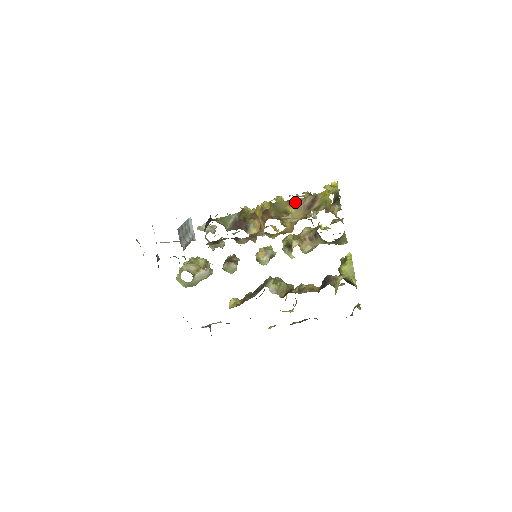
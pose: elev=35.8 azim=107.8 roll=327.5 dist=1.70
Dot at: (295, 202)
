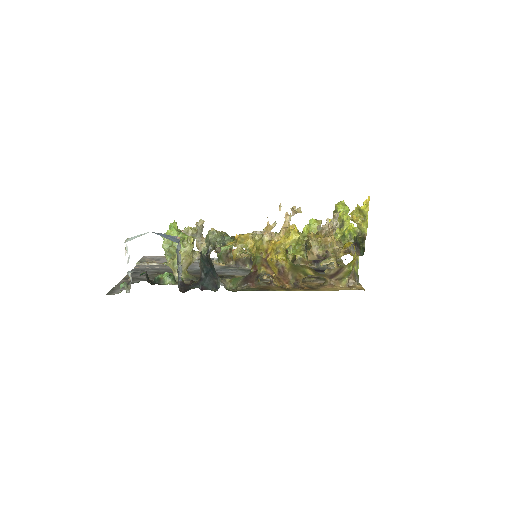
Dot at: (318, 274)
